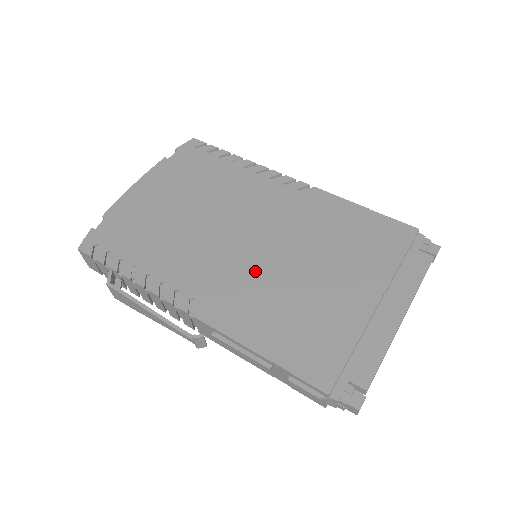
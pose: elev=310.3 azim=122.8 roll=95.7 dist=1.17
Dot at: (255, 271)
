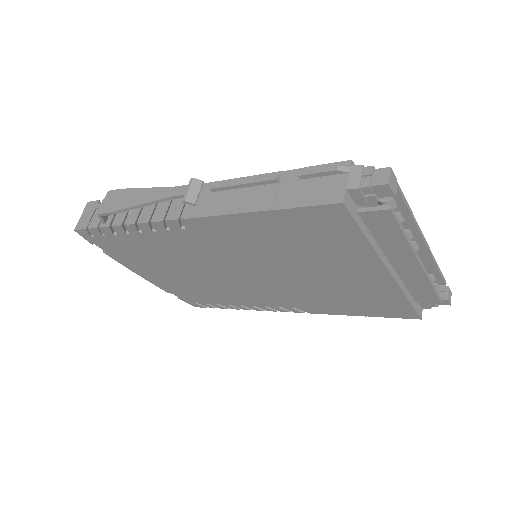
Dot at: occluded
